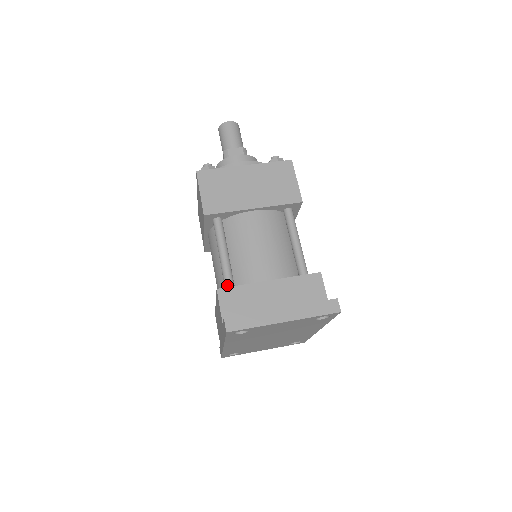
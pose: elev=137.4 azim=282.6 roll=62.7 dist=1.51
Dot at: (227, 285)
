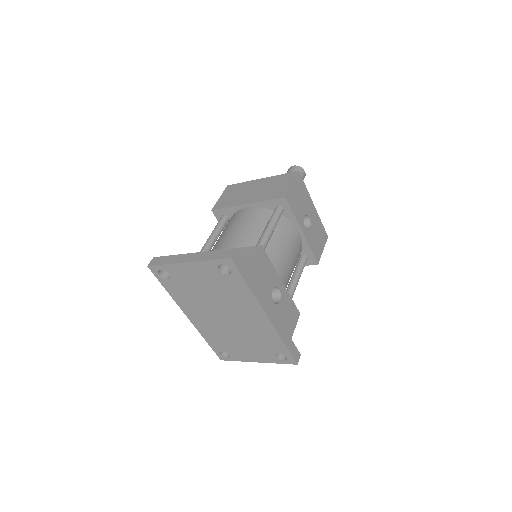
Dot at: occluded
